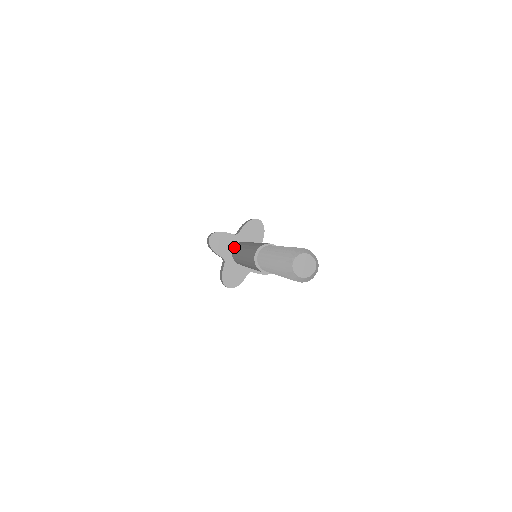
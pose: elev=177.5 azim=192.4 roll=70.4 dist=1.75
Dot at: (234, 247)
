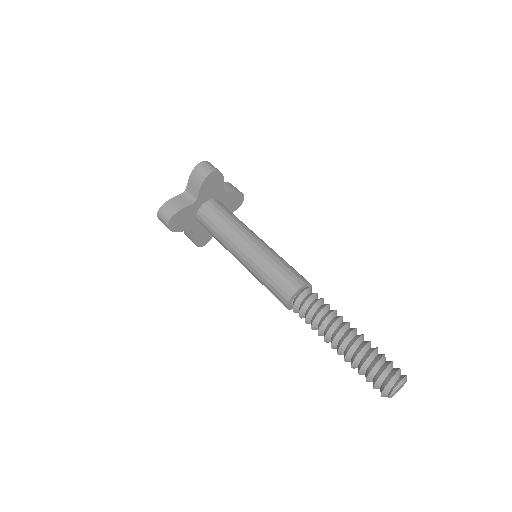
Dot at: (200, 218)
